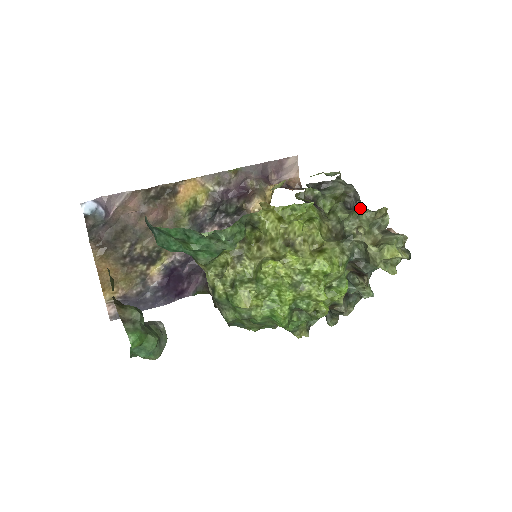
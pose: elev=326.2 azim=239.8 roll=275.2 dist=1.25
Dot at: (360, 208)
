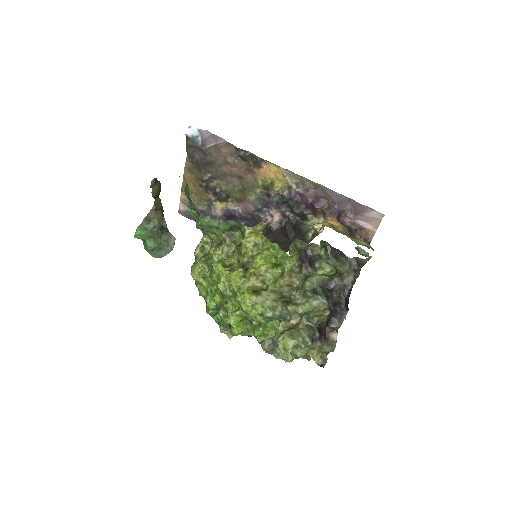
Dot at: (308, 292)
